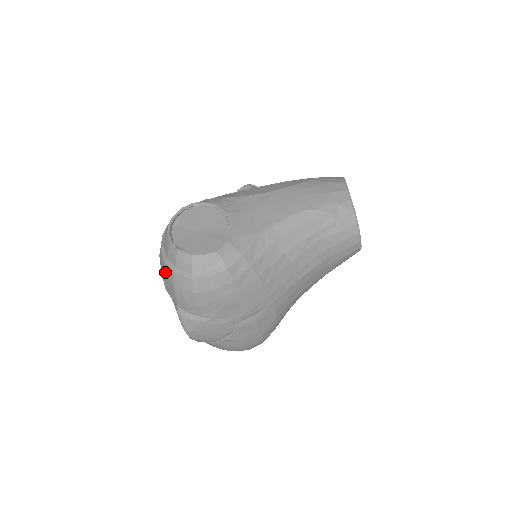
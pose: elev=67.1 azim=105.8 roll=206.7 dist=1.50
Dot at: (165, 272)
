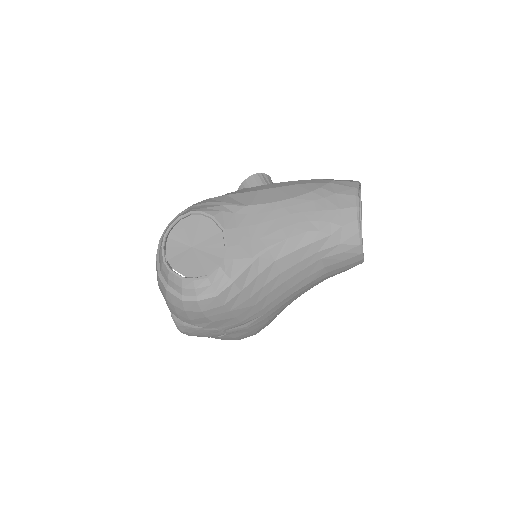
Dot at: (159, 283)
